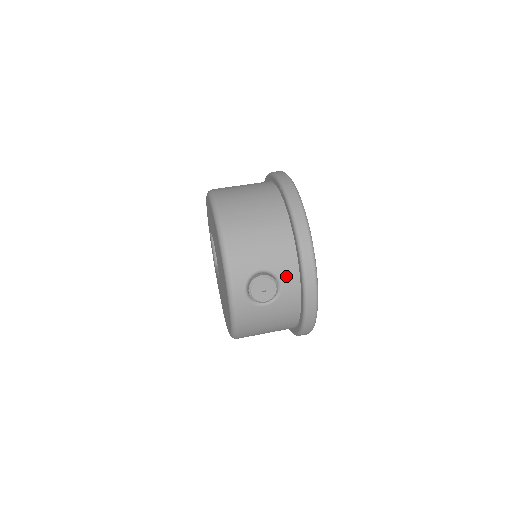
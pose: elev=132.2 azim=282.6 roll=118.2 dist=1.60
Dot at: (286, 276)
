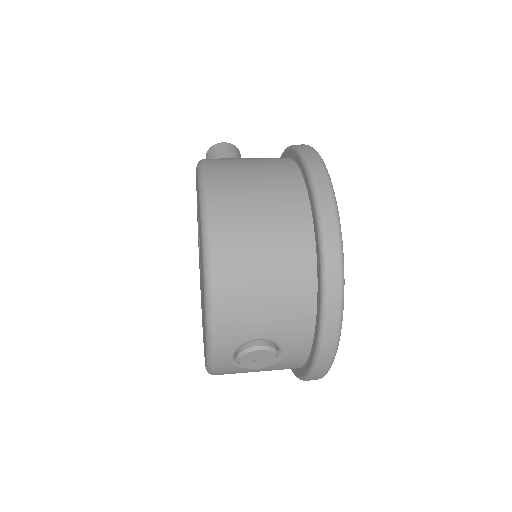
Dot at: (293, 346)
